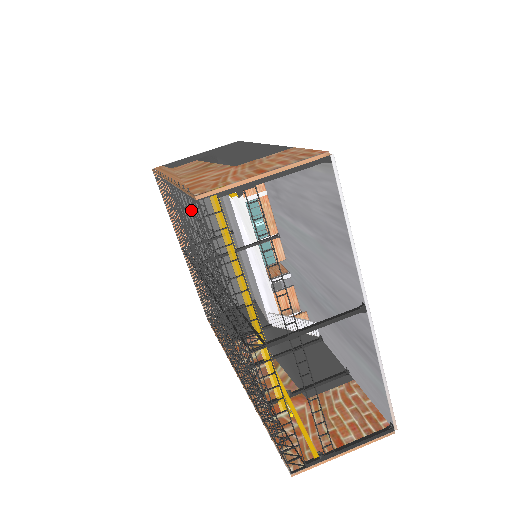
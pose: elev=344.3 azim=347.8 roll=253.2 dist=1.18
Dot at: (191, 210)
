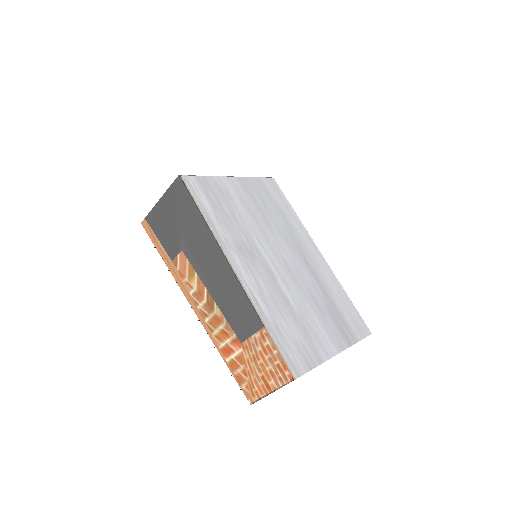
Dot at: occluded
